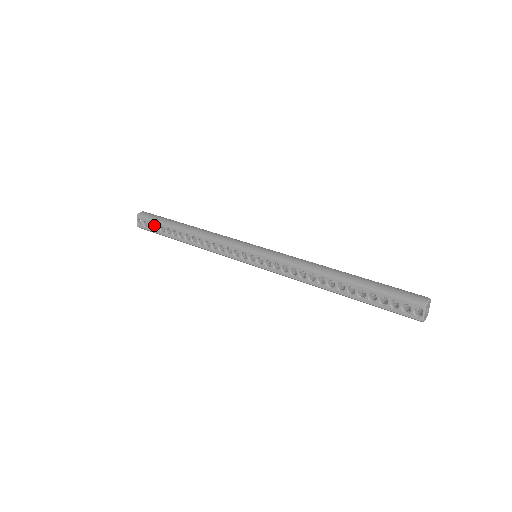
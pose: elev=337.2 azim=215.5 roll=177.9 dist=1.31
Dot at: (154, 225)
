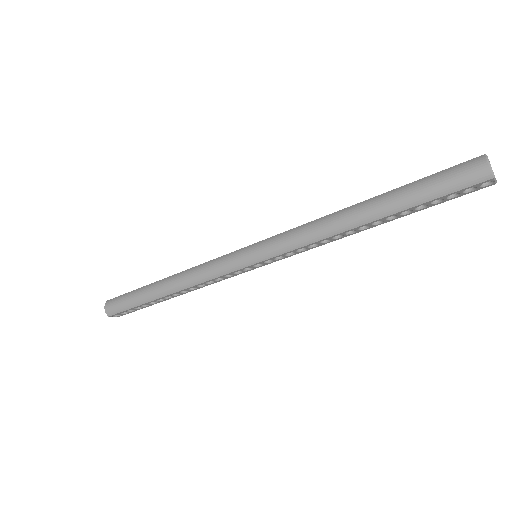
Dot at: (133, 309)
